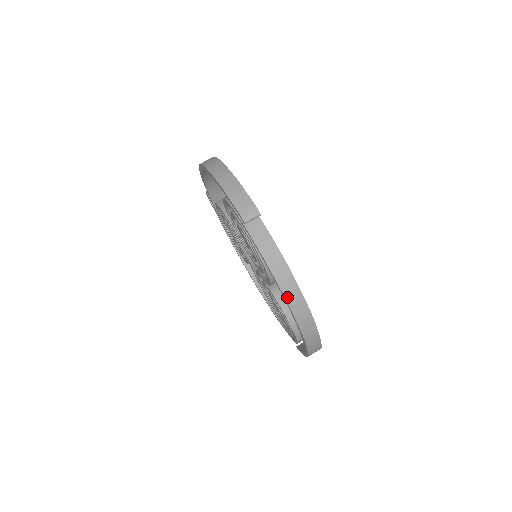
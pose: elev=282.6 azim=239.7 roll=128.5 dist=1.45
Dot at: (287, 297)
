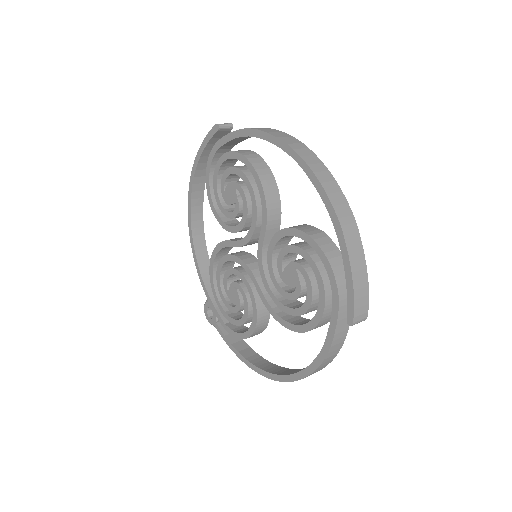
Dot at: (271, 134)
